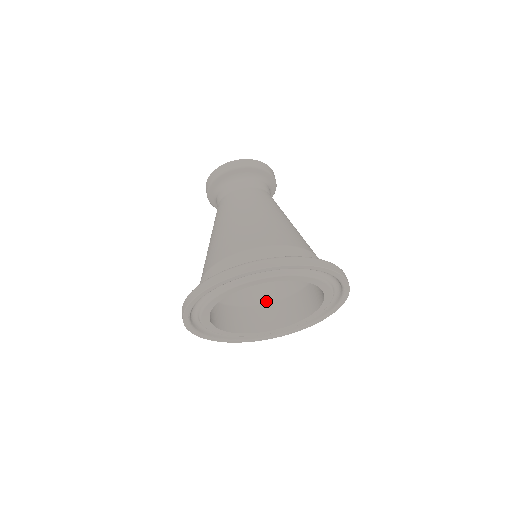
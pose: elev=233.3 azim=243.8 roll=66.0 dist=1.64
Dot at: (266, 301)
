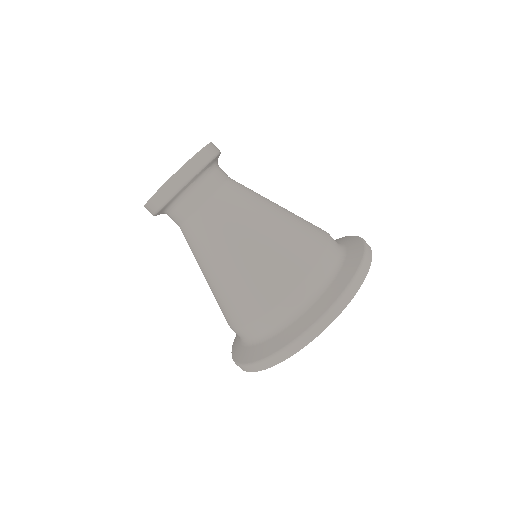
Dot at: occluded
